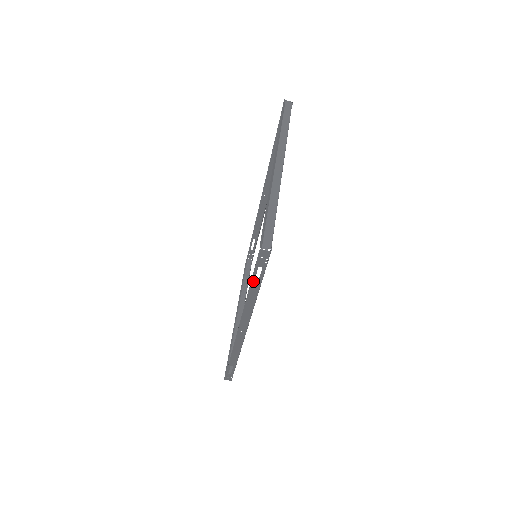
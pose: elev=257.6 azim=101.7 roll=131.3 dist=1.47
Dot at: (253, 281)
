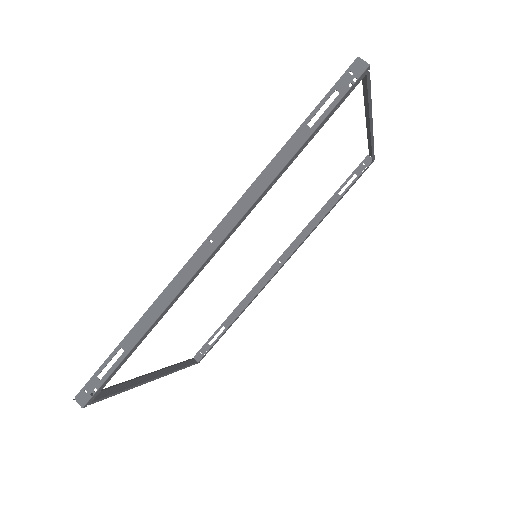
Dot at: (309, 119)
